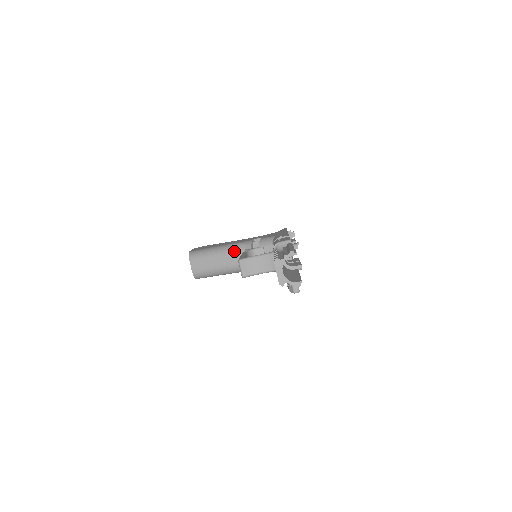
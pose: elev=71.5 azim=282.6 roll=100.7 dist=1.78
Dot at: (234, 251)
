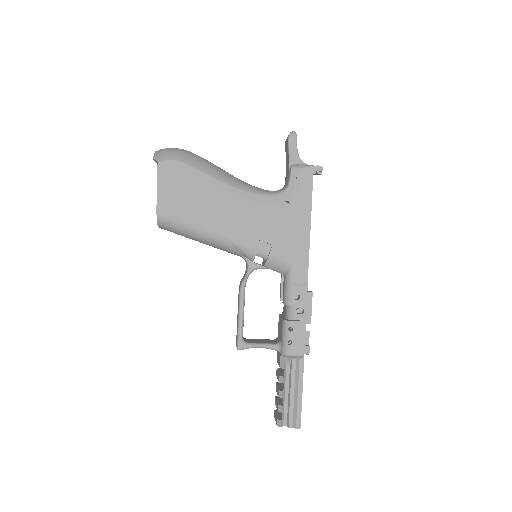
Dot at: (228, 251)
